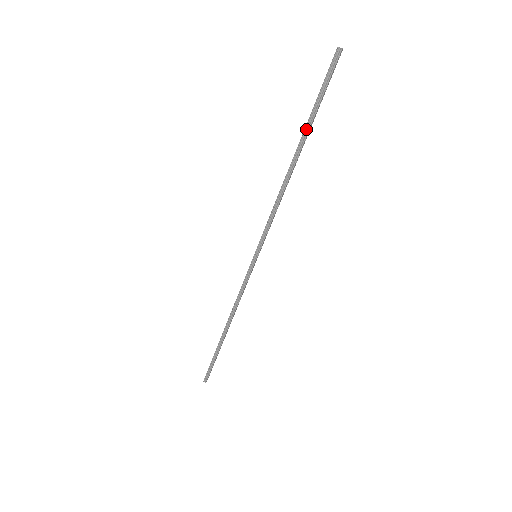
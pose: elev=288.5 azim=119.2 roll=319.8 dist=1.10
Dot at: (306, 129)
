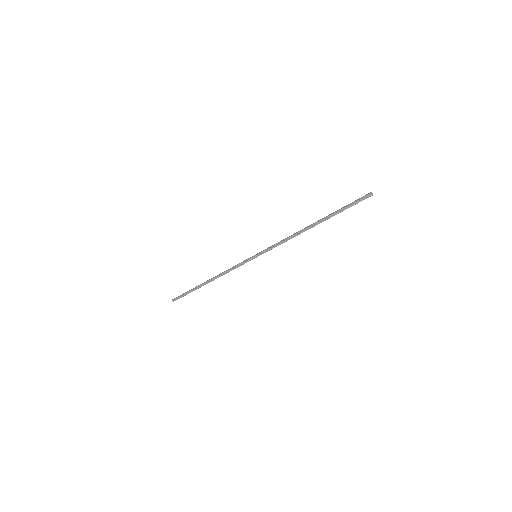
Dot at: (329, 216)
